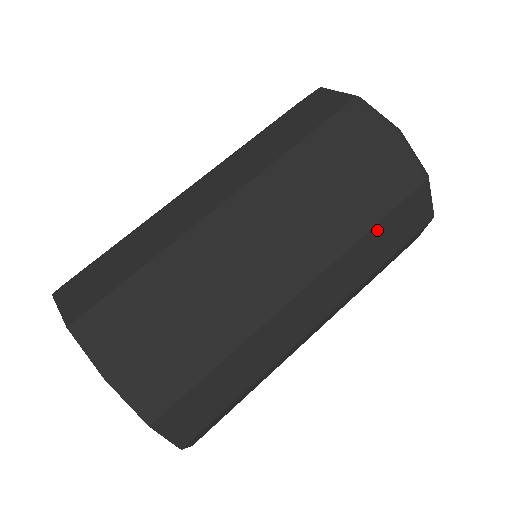
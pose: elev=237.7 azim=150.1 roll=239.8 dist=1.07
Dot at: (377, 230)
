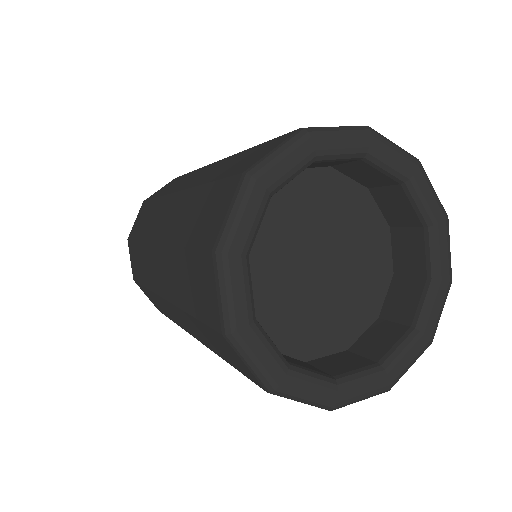
Dot at: occluded
